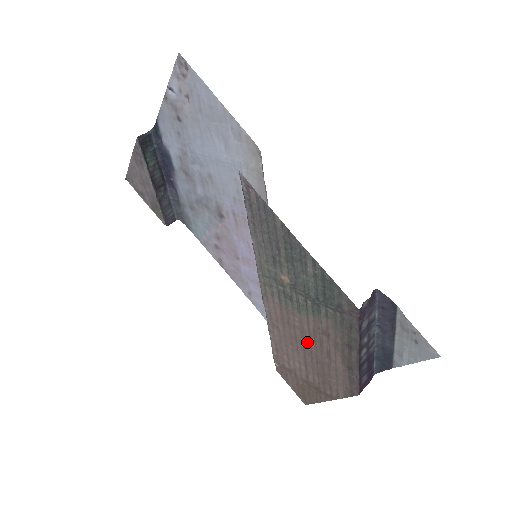
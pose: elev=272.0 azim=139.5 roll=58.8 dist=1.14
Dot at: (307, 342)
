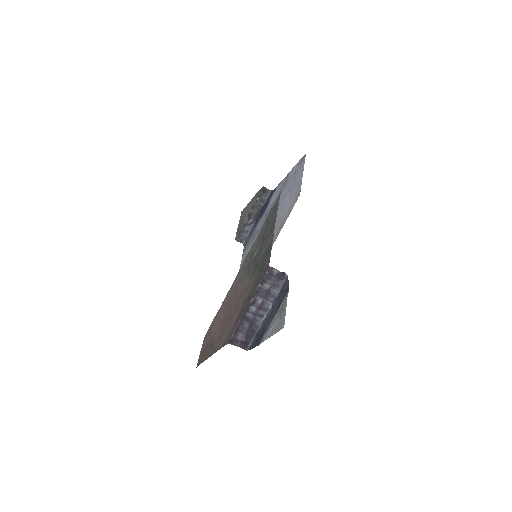
Dot at: (234, 302)
